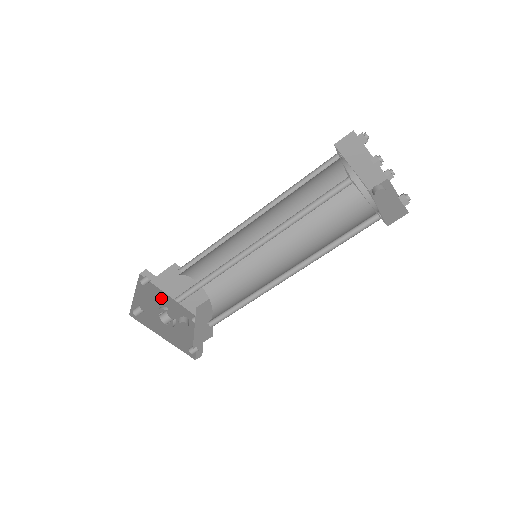
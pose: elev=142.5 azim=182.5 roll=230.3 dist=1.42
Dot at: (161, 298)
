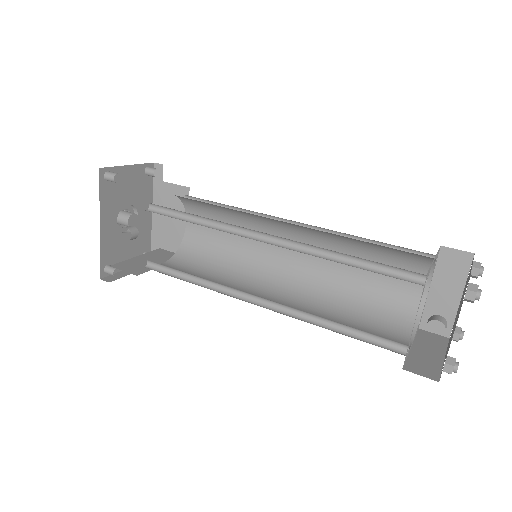
Dot at: (144, 202)
